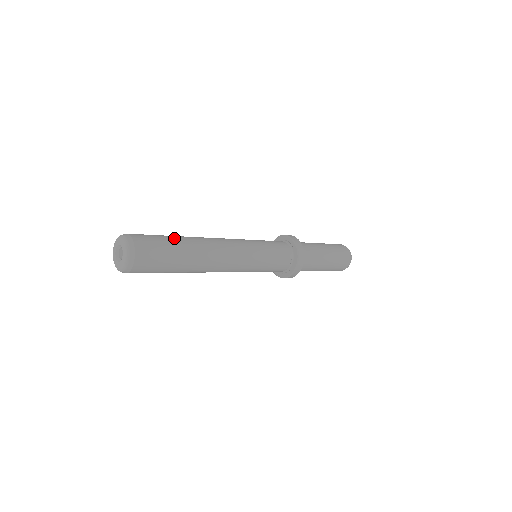
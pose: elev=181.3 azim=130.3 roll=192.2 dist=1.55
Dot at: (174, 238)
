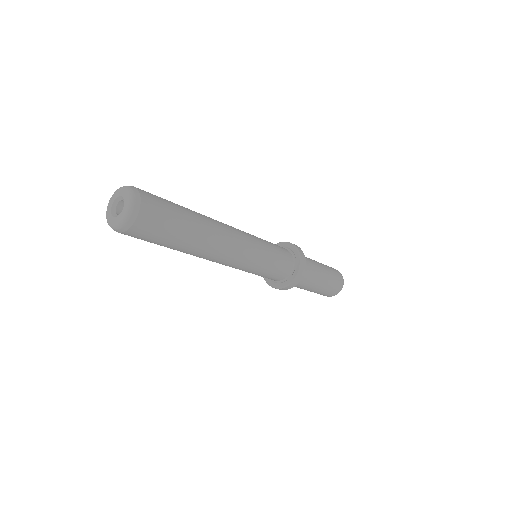
Dot at: occluded
